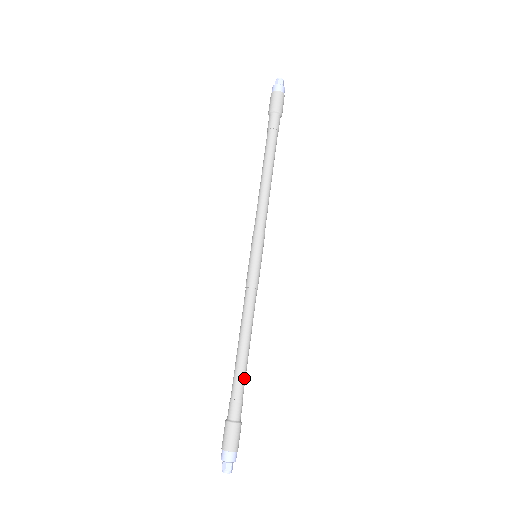
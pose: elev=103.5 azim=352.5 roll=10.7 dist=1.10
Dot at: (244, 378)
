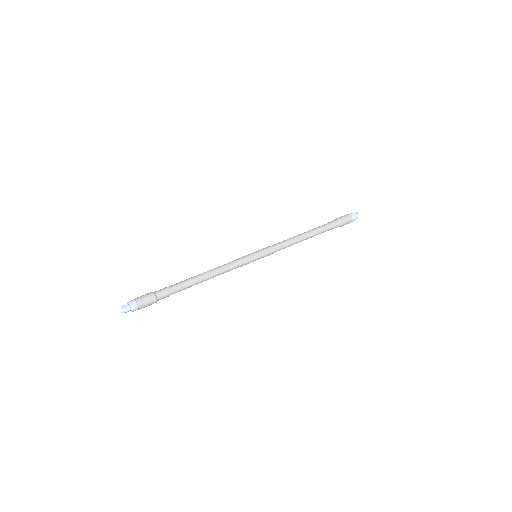
Dot at: (184, 289)
